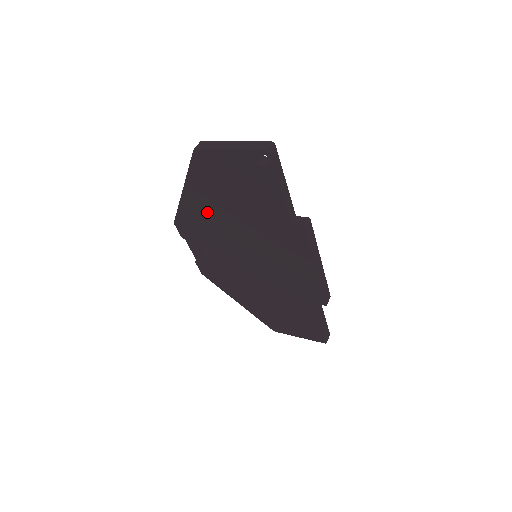
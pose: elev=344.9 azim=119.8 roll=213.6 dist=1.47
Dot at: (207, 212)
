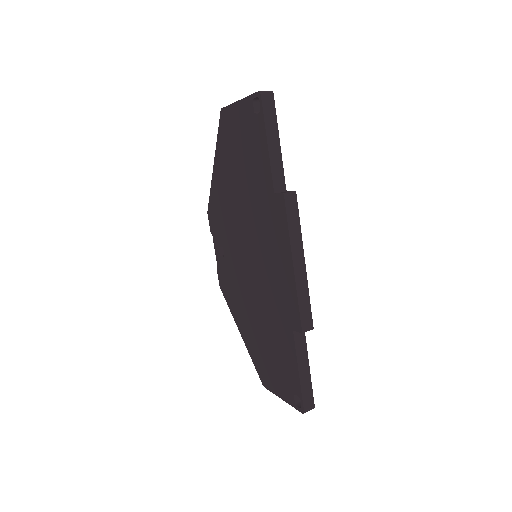
Dot at: (225, 191)
